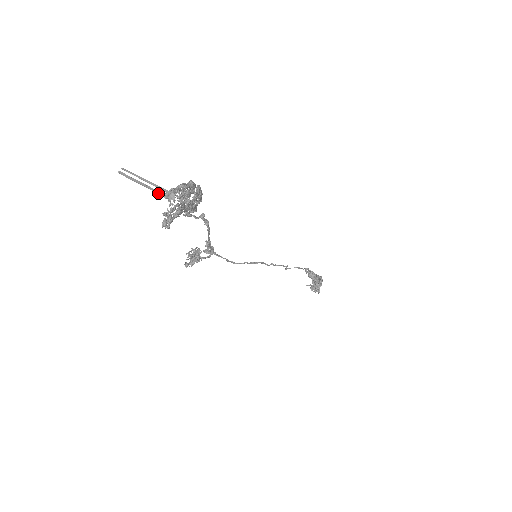
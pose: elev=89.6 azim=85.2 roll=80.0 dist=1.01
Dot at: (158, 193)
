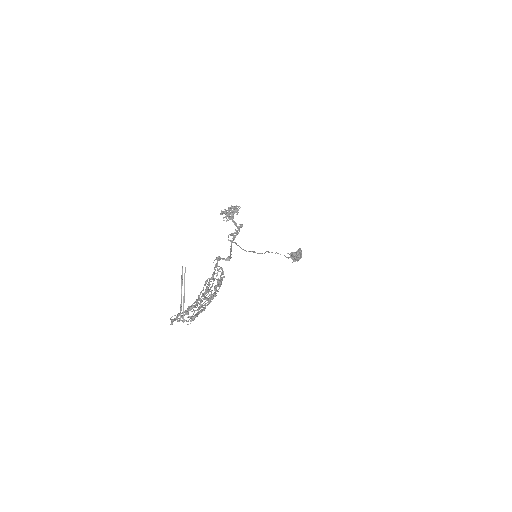
Dot at: occluded
